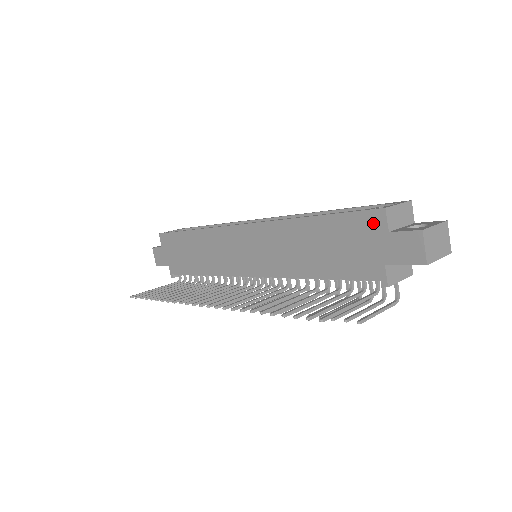
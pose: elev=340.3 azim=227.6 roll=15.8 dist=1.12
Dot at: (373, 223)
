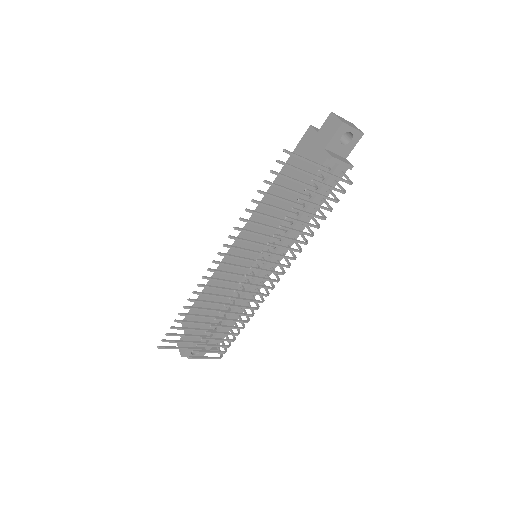
Dot at: (308, 138)
